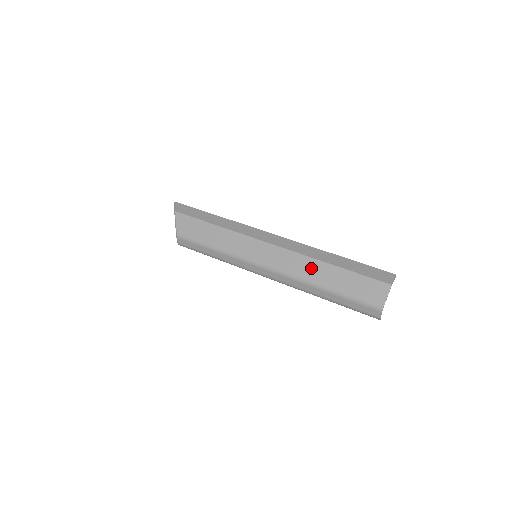
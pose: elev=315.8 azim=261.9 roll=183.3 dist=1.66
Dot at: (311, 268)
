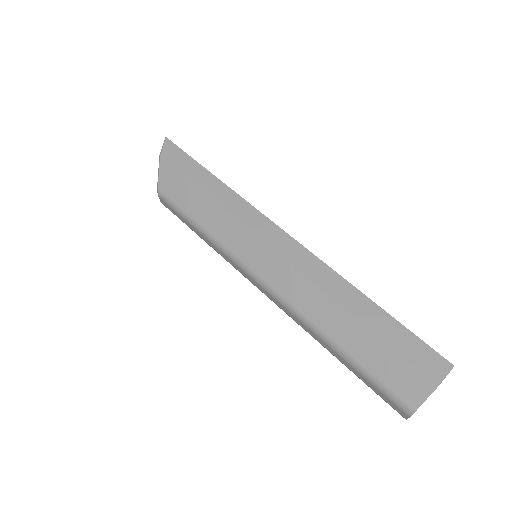
Dot at: (323, 310)
